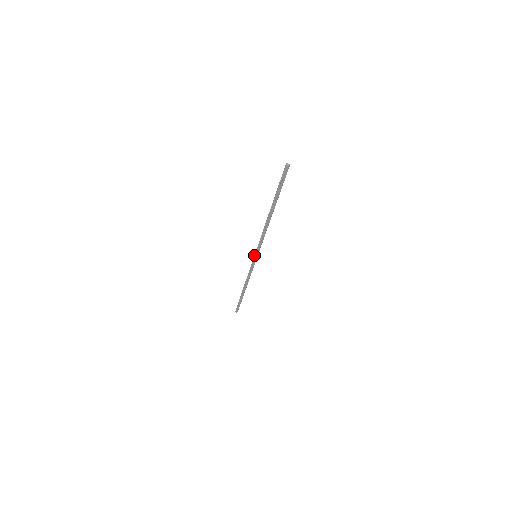
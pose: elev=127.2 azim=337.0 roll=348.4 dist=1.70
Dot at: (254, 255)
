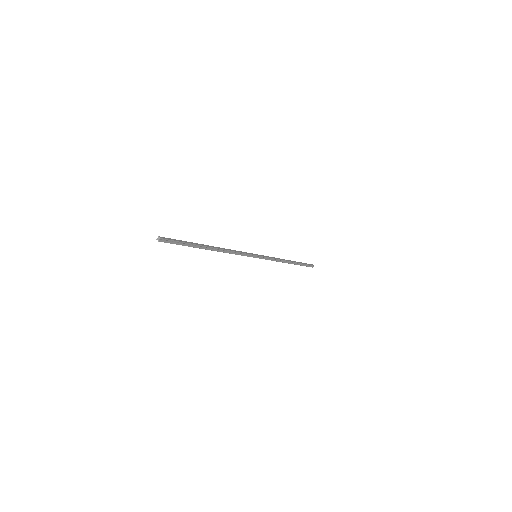
Dot at: occluded
